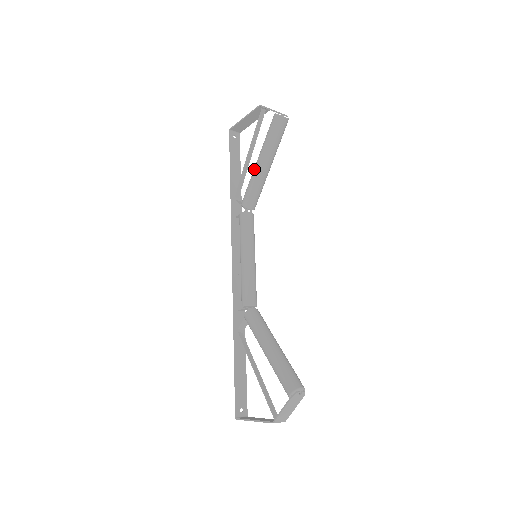
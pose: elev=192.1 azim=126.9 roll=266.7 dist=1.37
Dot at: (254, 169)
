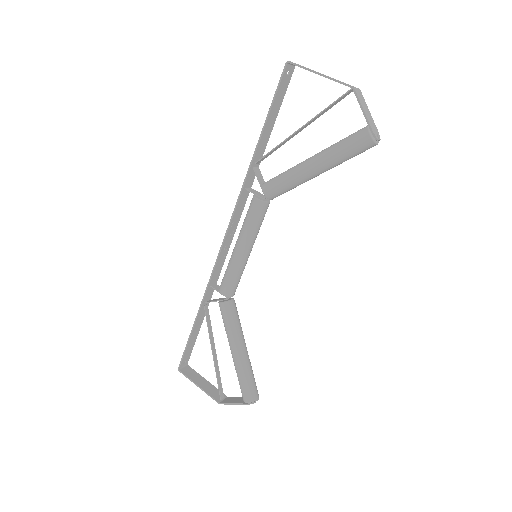
Dot at: (301, 169)
